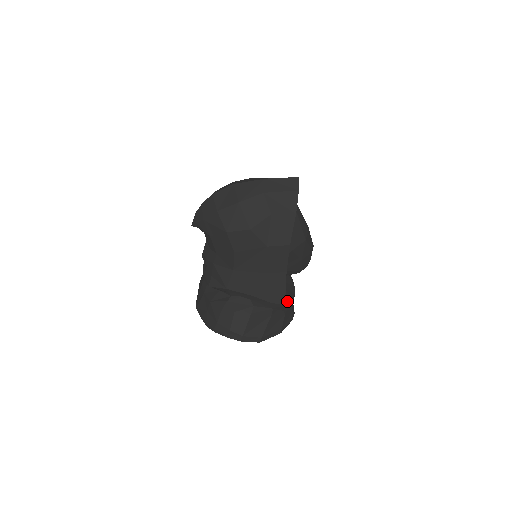
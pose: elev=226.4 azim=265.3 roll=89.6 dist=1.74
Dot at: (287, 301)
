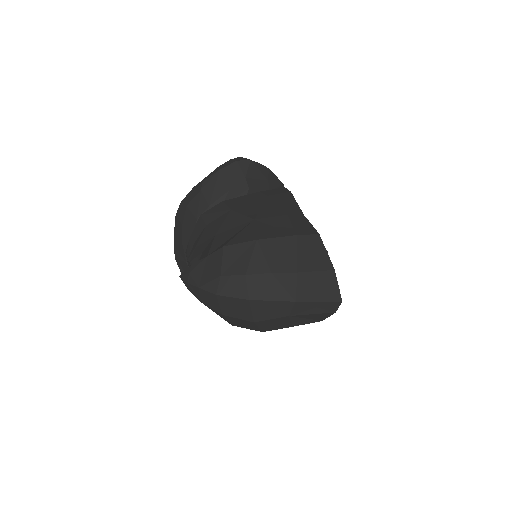
Dot at: occluded
